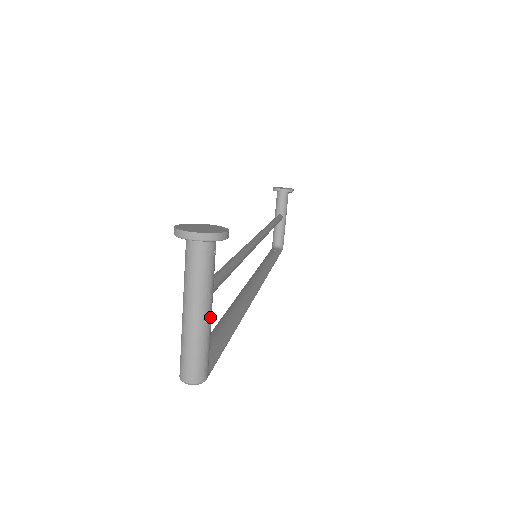
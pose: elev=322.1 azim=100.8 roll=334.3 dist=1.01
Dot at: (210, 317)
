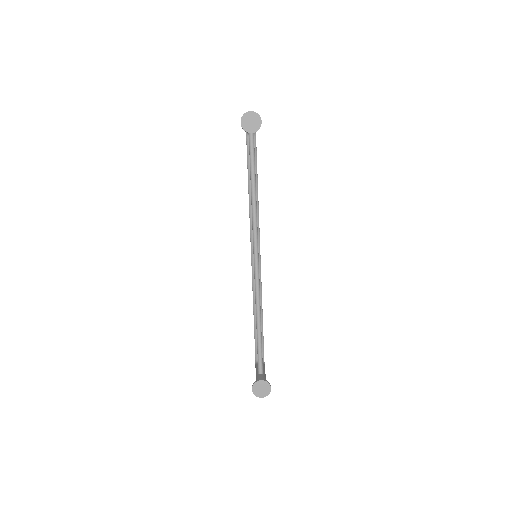
Dot at: (265, 375)
